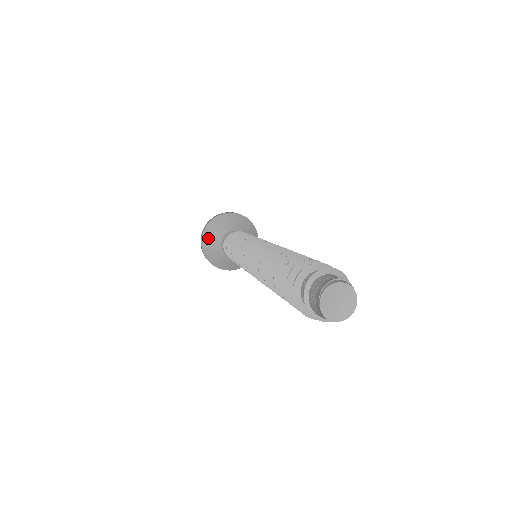
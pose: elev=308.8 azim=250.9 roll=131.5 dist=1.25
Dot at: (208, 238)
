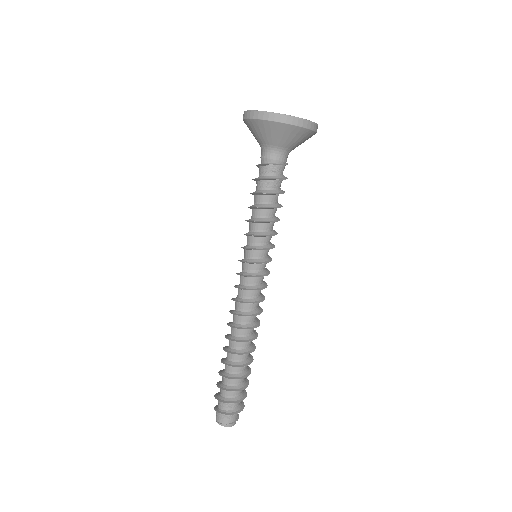
Dot at: (251, 128)
